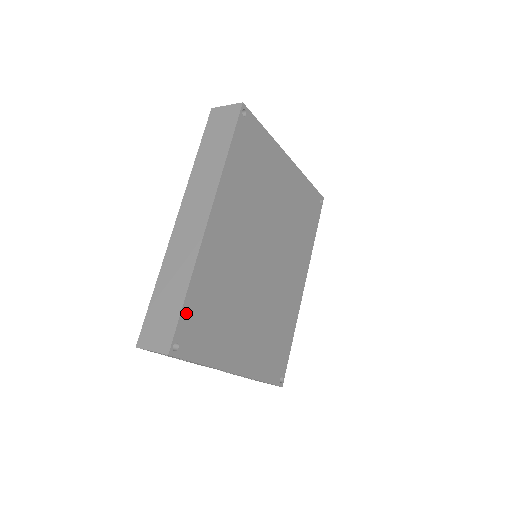
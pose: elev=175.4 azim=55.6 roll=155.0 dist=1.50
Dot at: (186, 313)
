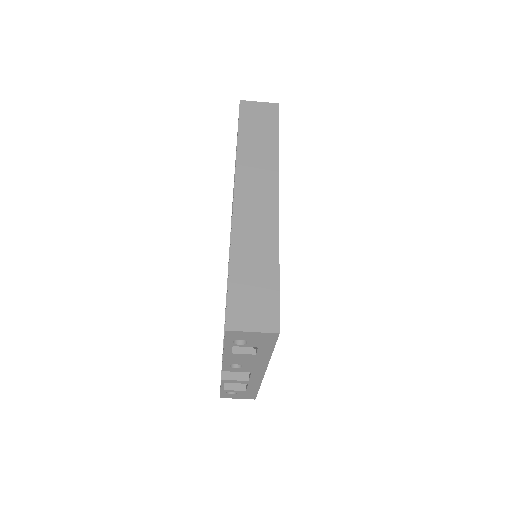
Dot at: occluded
